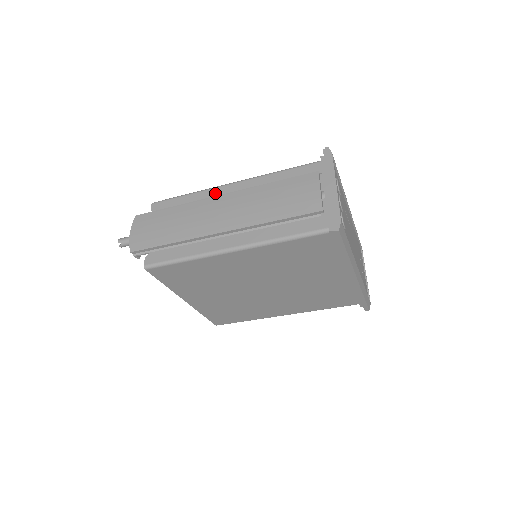
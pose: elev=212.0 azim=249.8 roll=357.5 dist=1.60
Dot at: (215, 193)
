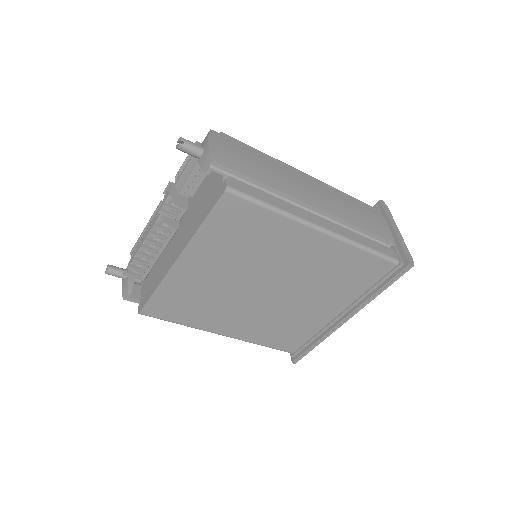
Dot at: occluded
